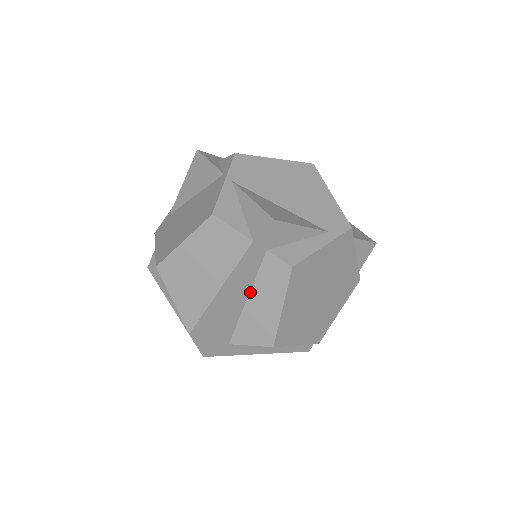
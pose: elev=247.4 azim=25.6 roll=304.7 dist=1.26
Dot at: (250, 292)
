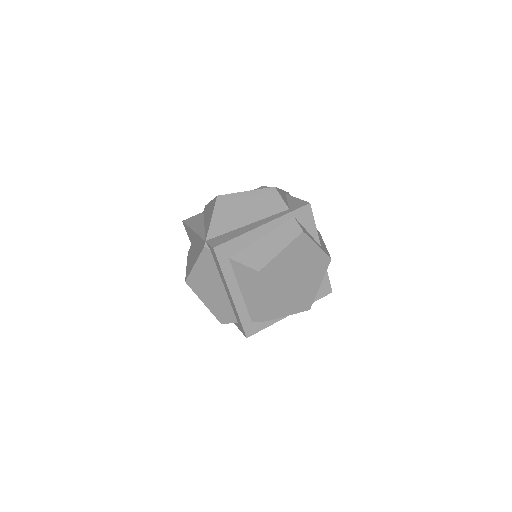
Dot at: (268, 234)
